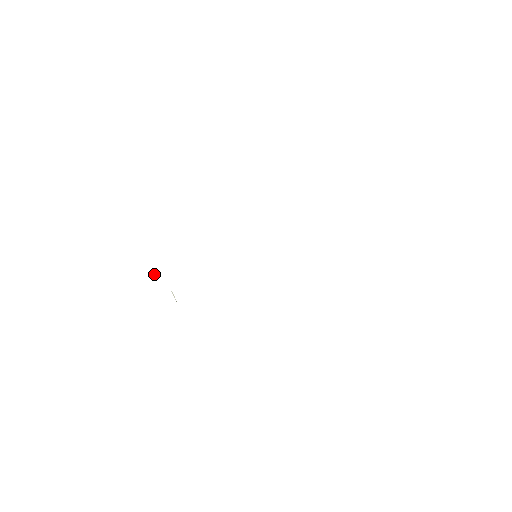
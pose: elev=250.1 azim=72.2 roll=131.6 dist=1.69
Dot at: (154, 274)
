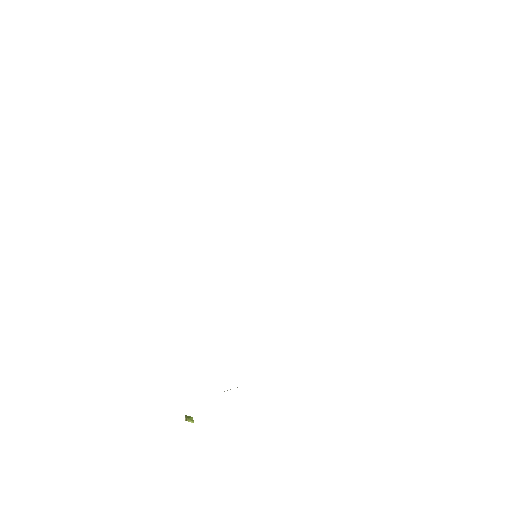
Dot at: (191, 420)
